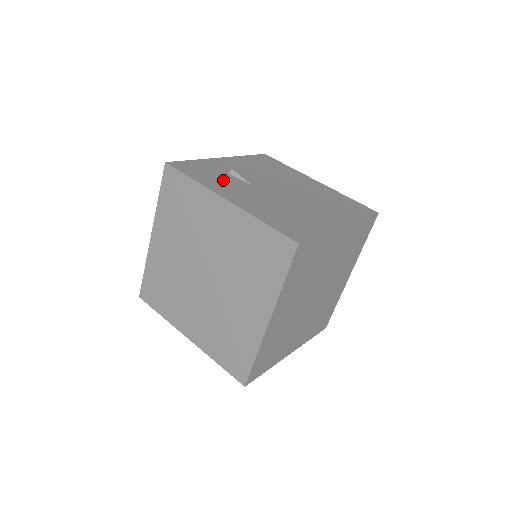
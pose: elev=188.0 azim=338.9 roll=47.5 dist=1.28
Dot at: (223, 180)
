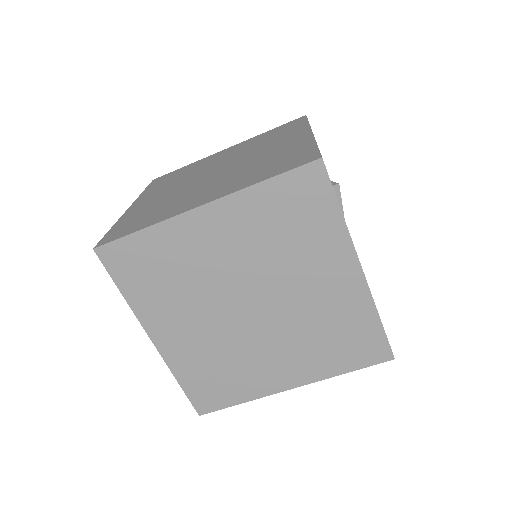
Dot at: occluded
